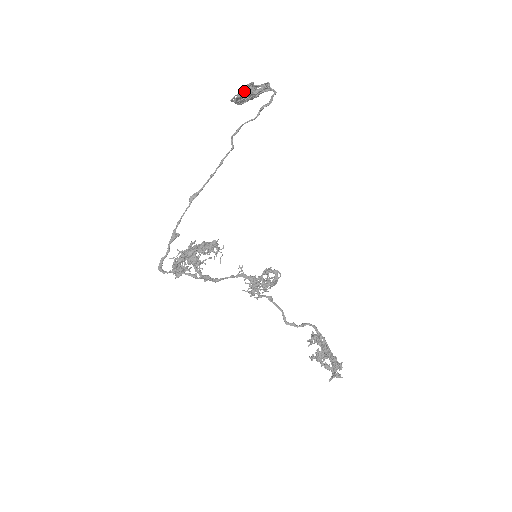
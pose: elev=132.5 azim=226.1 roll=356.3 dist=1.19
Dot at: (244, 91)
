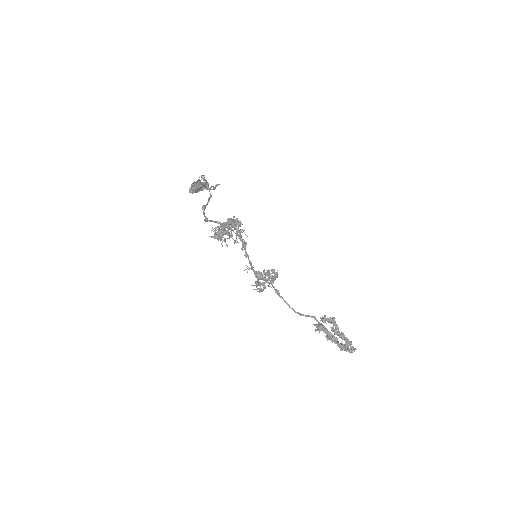
Dot at: occluded
